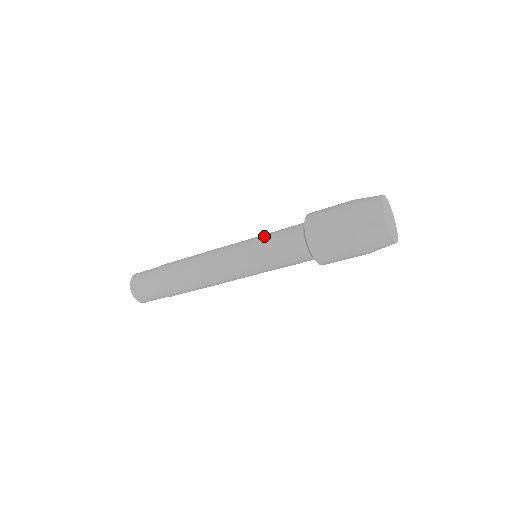
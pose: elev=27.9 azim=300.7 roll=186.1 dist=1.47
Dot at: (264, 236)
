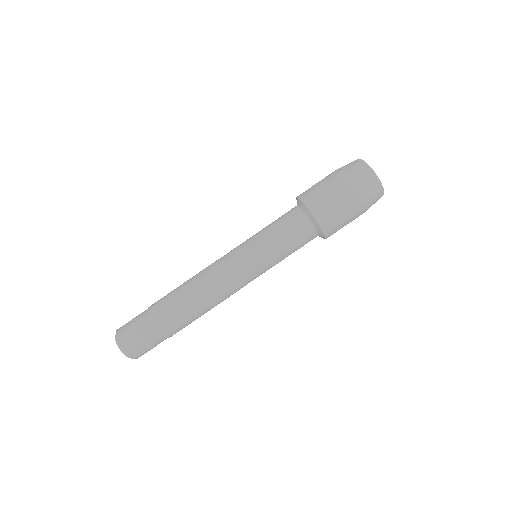
Dot at: occluded
